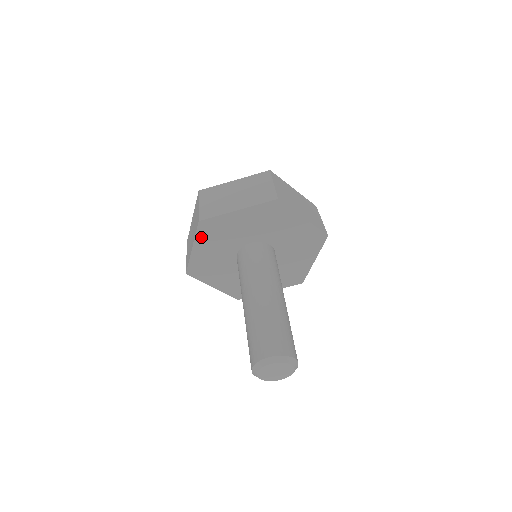
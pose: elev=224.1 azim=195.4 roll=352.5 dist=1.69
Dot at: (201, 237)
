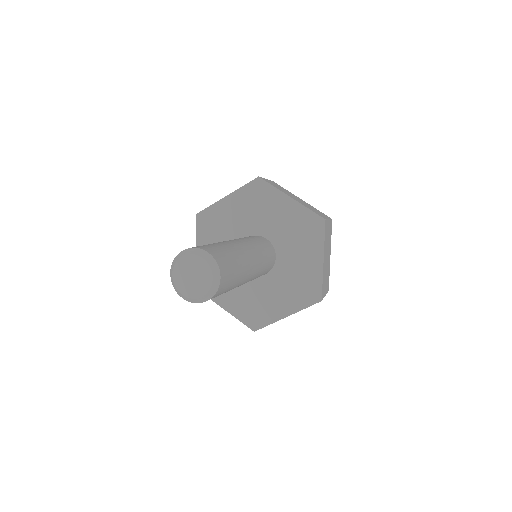
Dot at: (244, 192)
